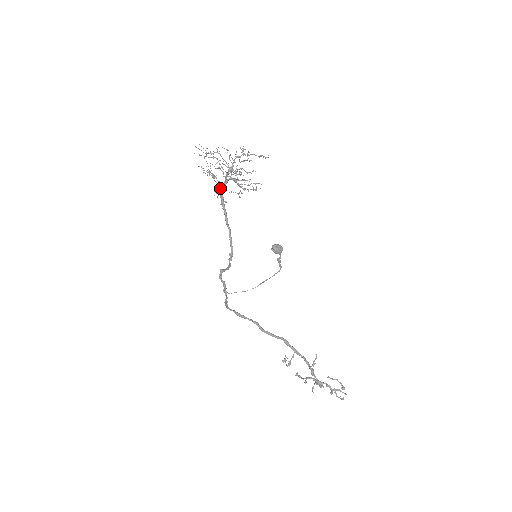
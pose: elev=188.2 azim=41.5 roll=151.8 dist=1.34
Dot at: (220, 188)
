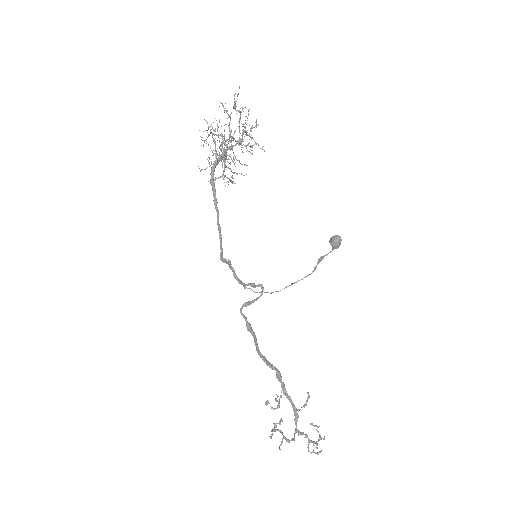
Dot at: (216, 159)
